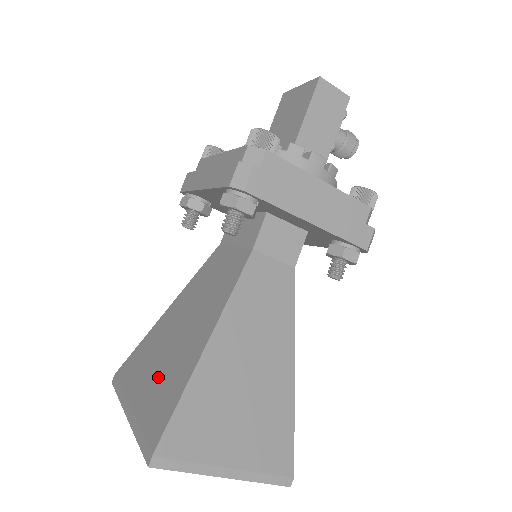
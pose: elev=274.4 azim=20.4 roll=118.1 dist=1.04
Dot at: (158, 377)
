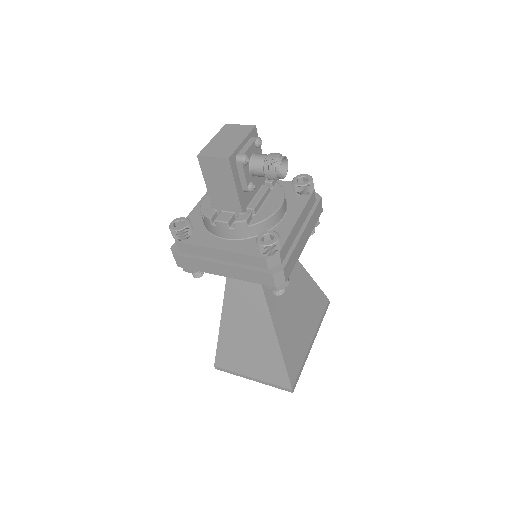
Dot at: occluded
